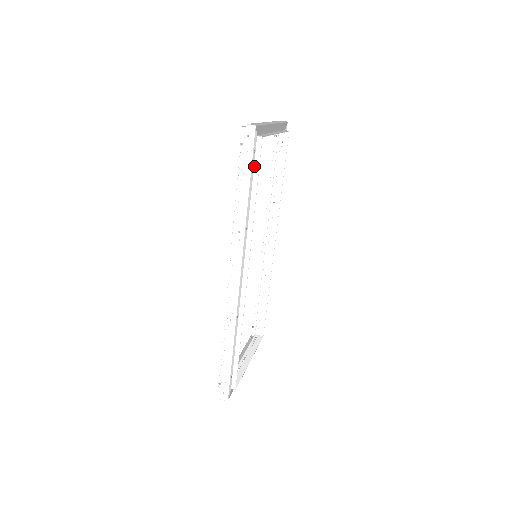
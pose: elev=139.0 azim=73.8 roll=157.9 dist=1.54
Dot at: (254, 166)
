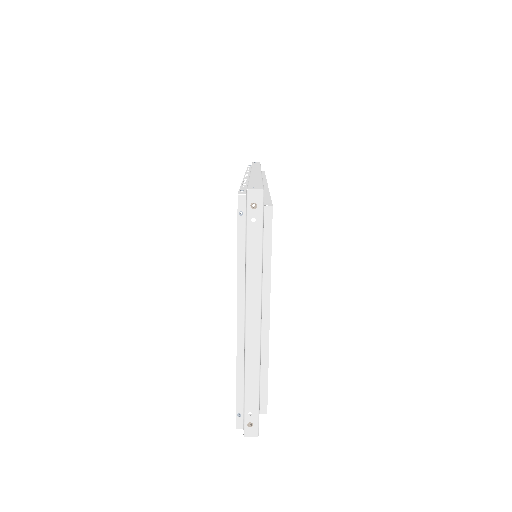
Dot at: occluded
